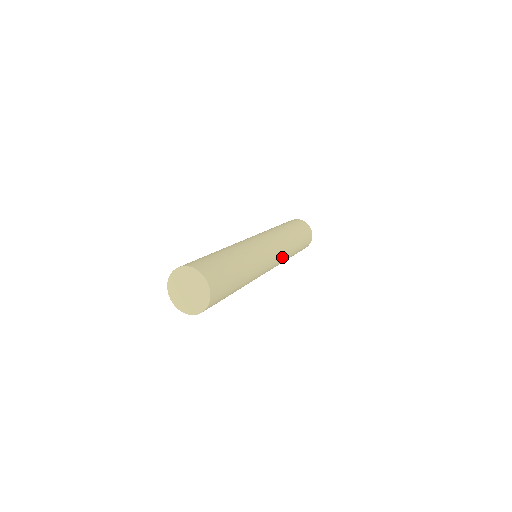
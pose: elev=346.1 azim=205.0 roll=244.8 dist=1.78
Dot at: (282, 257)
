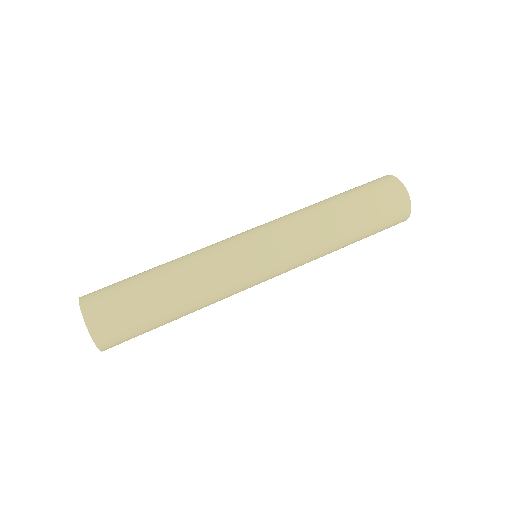
Dot at: (296, 267)
